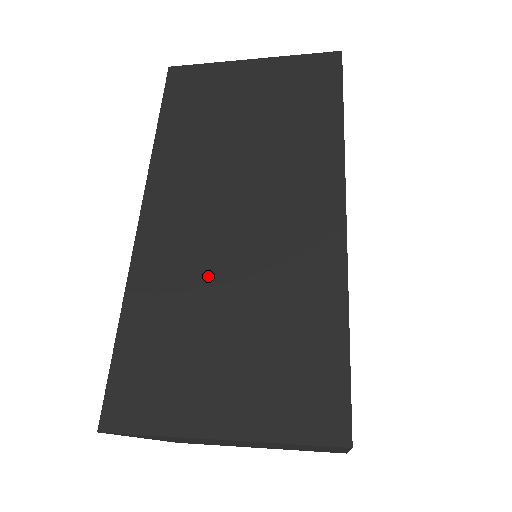
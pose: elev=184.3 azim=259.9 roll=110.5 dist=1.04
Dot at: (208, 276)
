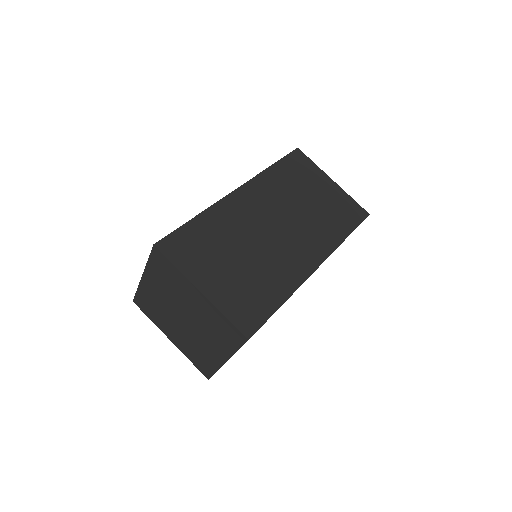
Dot at: occluded
